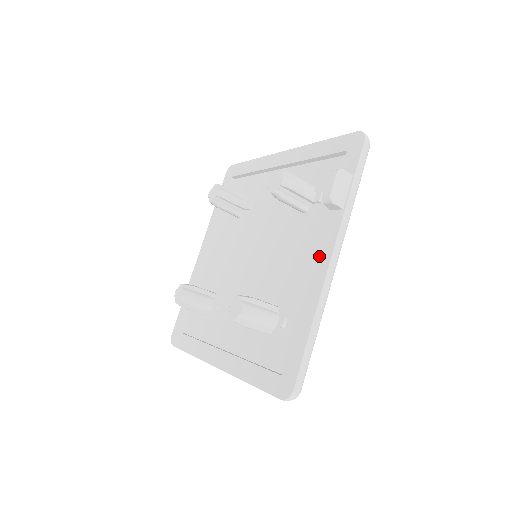
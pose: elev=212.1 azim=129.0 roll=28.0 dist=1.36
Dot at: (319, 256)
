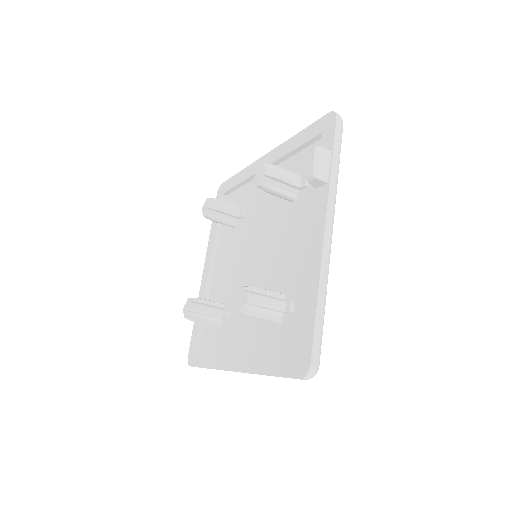
Dot at: (313, 233)
